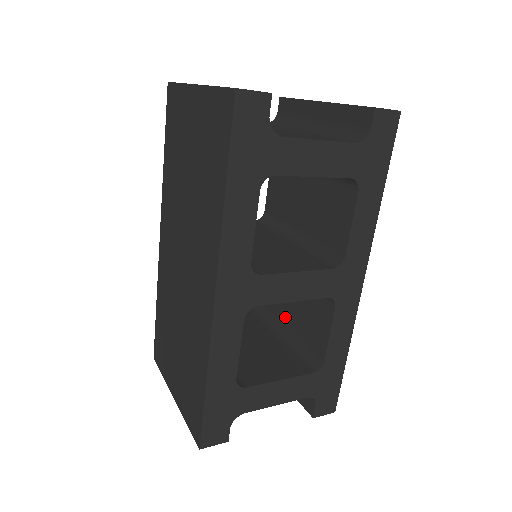
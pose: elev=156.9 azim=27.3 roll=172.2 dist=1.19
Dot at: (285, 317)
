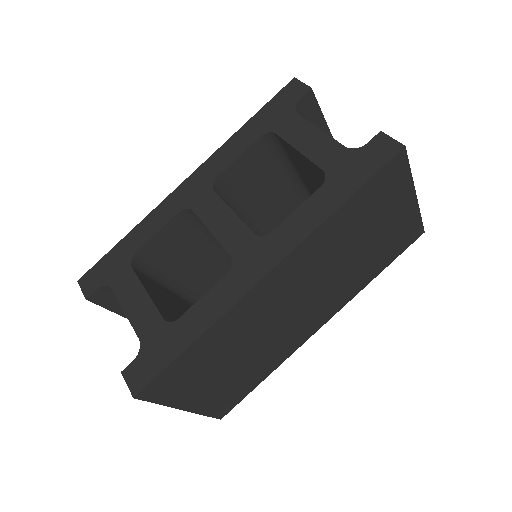
Dot at: occluded
